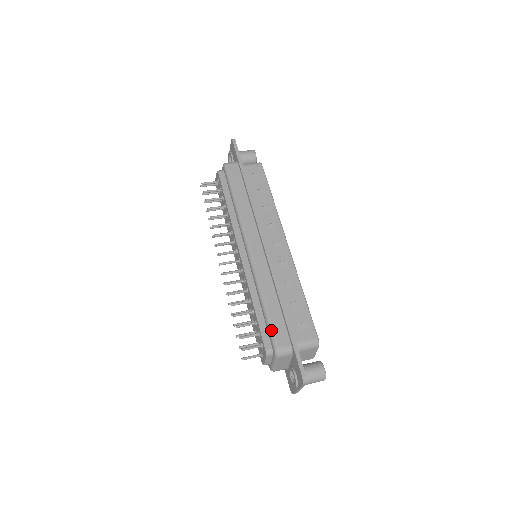
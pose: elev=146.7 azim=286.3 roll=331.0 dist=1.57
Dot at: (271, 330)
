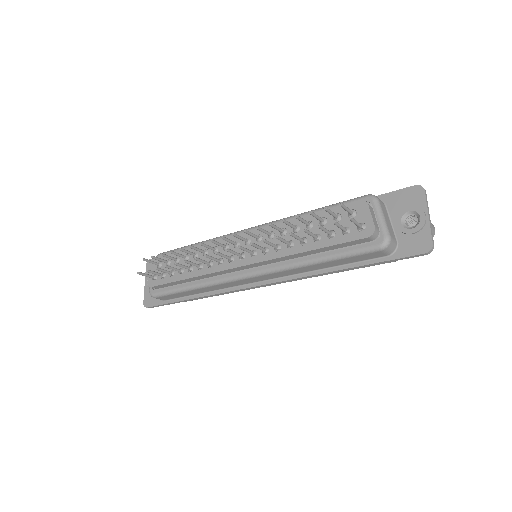
Dot at: (345, 201)
